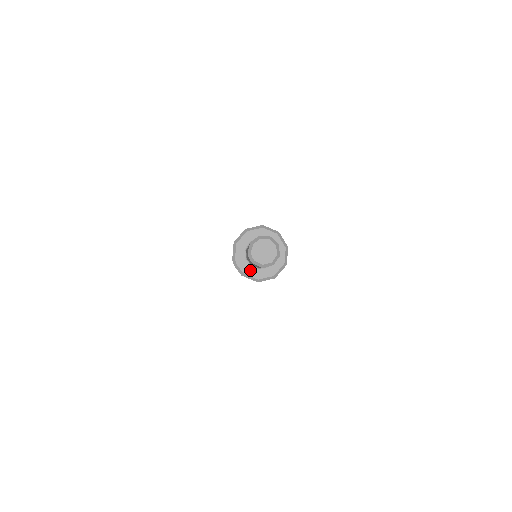
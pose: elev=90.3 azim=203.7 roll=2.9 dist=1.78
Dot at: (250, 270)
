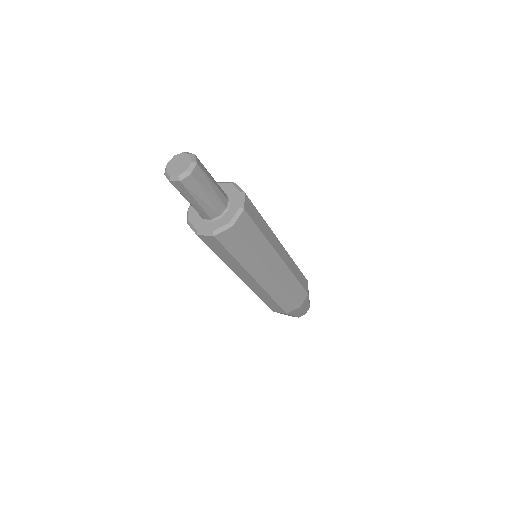
Dot at: (196, 219)
